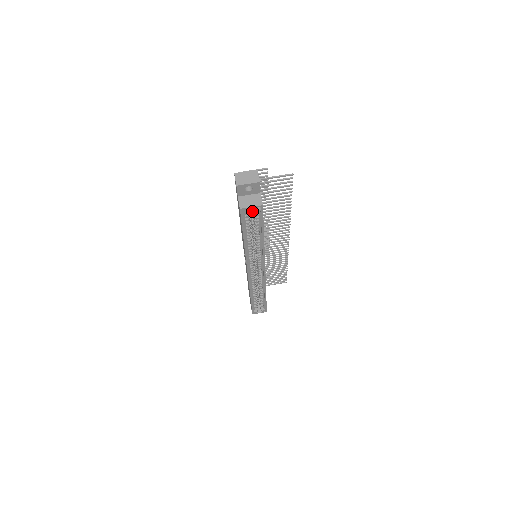
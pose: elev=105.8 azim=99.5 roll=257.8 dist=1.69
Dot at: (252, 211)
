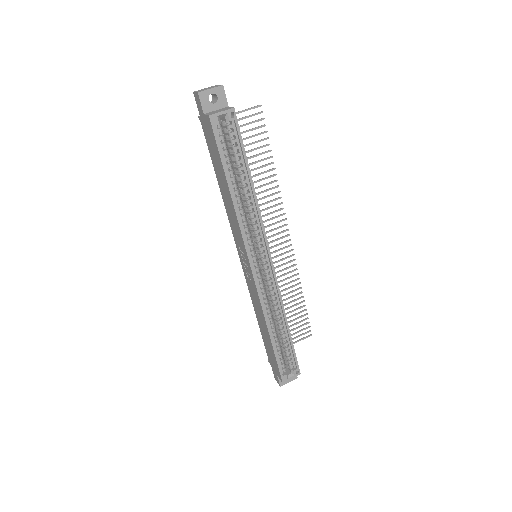
Dot at: (227, 142)
